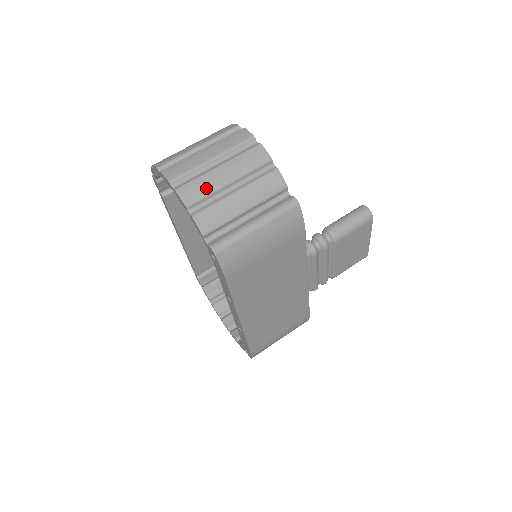
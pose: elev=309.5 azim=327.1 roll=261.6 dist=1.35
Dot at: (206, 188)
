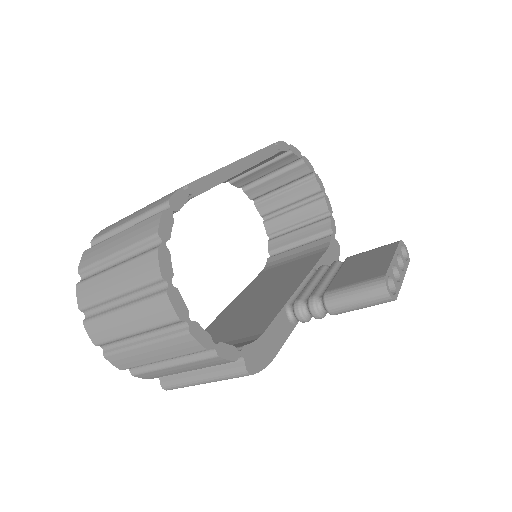
Dot at: (136, 362)
